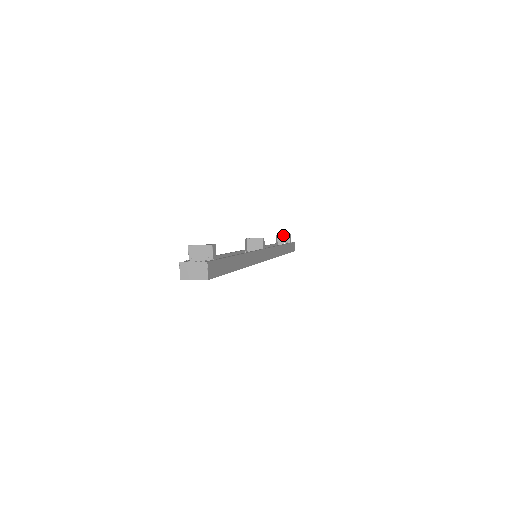
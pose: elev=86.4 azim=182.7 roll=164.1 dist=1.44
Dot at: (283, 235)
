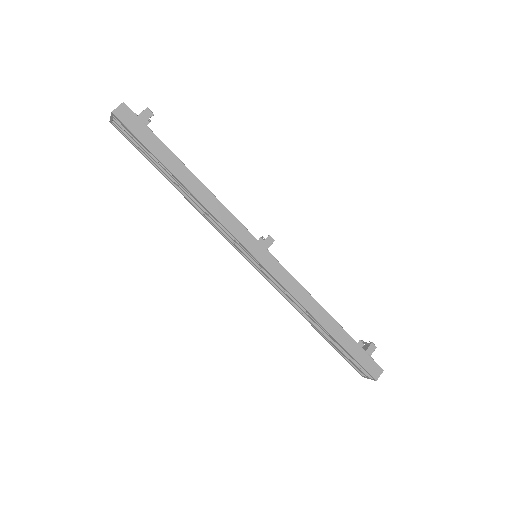
Dot at: occluded
